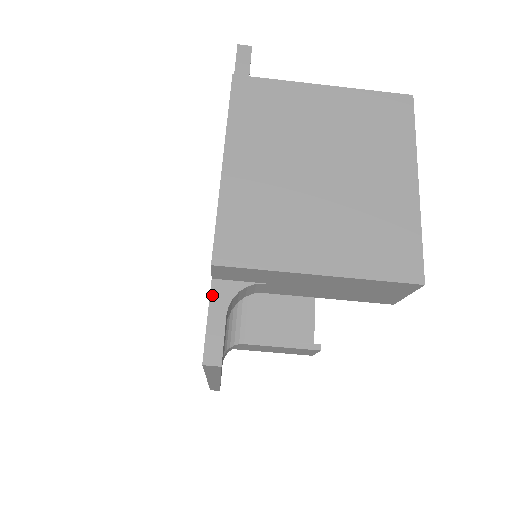
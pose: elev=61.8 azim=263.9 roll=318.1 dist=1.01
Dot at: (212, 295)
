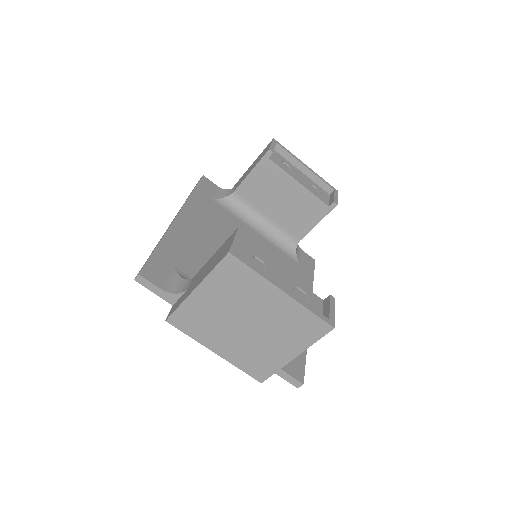
Dot at: occluded
